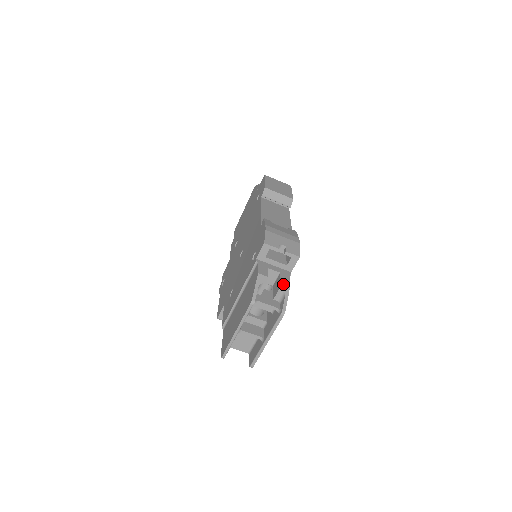
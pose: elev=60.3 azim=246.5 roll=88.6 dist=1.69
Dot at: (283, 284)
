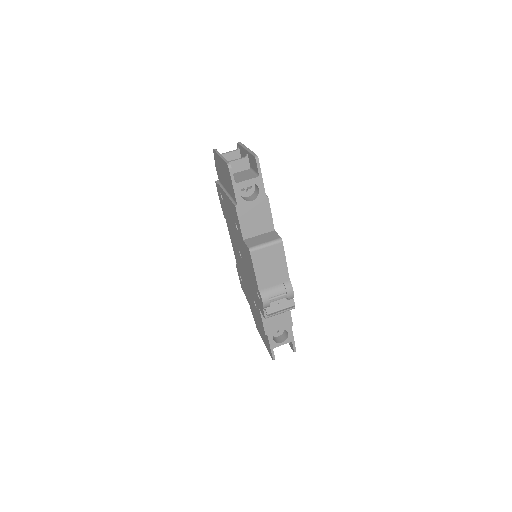
Dot at: occluded
